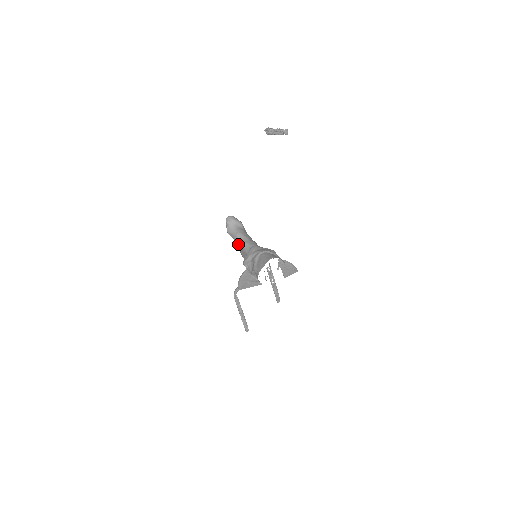
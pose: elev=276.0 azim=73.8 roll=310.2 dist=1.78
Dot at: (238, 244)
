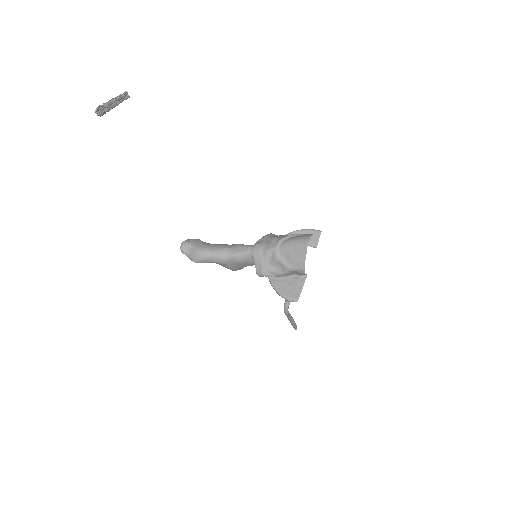
Dot at: (224, 263)
